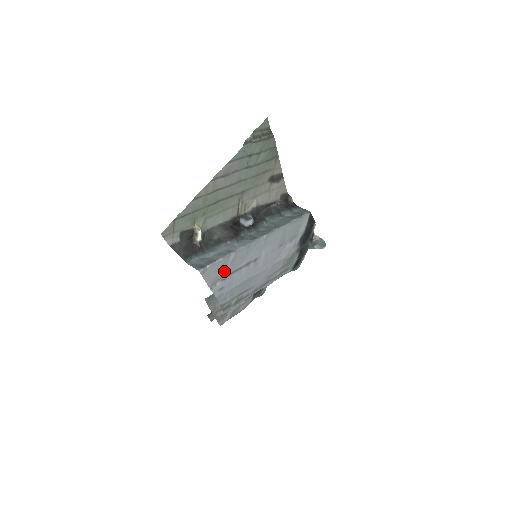
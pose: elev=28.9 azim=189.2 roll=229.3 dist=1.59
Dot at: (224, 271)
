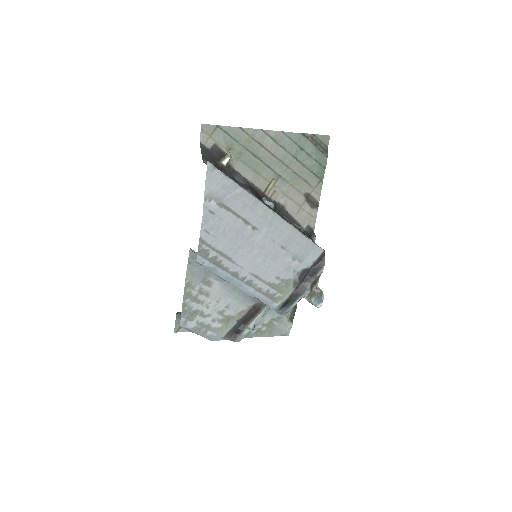
Dot at: (225, 197)
